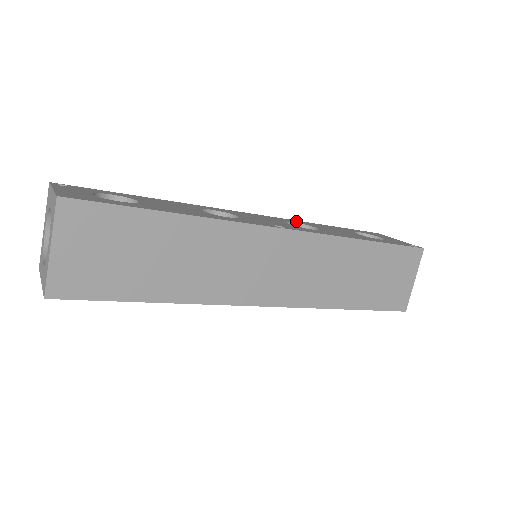
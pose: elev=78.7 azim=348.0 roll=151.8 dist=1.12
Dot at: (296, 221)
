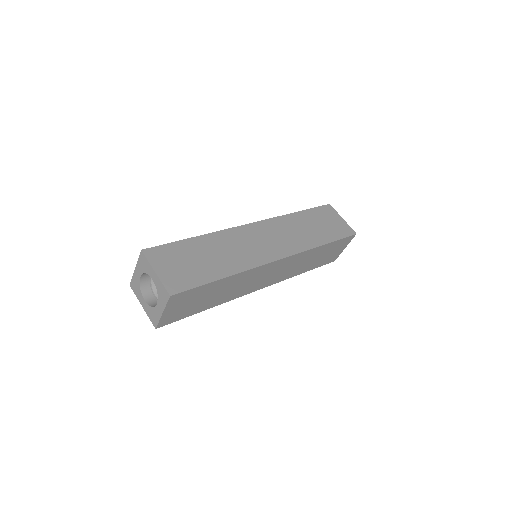
Dot at: occluded
